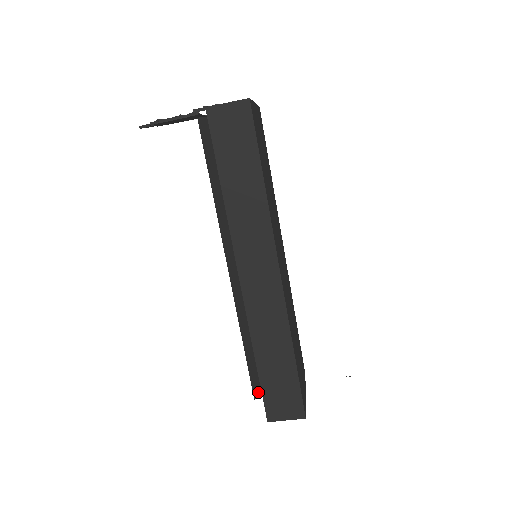
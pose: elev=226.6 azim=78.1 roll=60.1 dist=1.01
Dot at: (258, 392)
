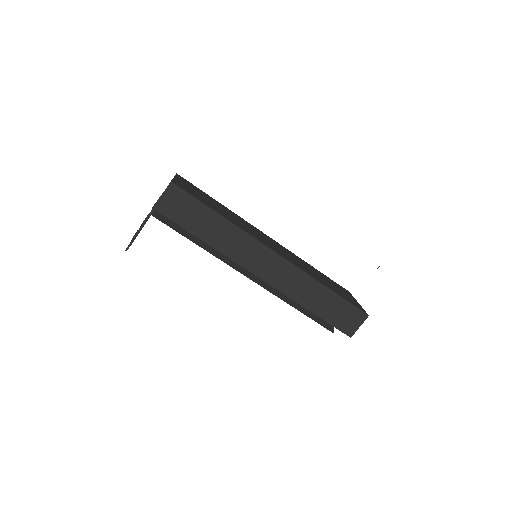
Dot at: (332, 327)
